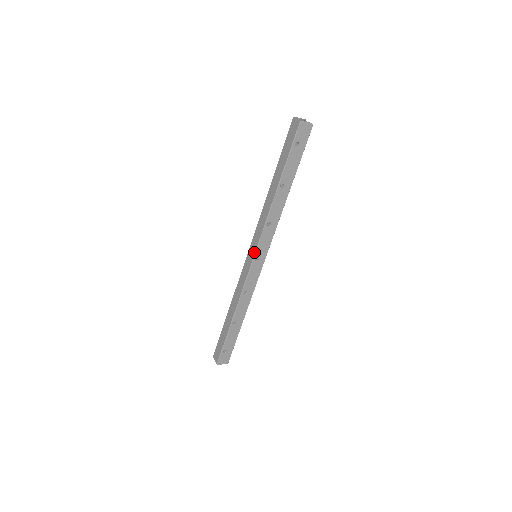
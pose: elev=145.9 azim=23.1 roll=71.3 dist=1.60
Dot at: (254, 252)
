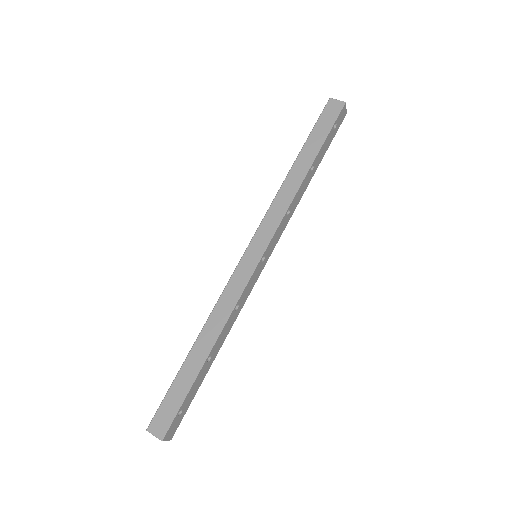
Dot at: (264, 247)
